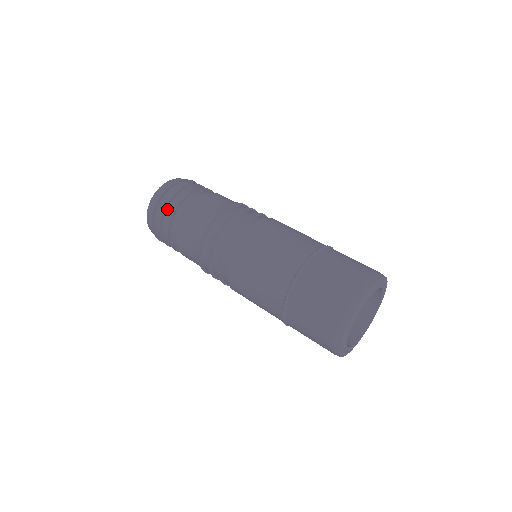
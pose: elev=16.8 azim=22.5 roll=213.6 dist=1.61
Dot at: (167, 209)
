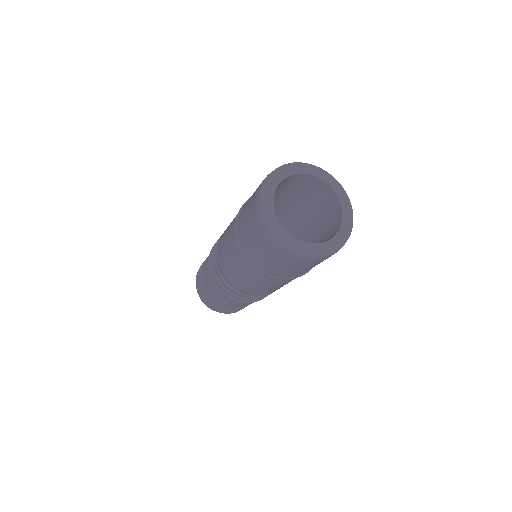
Dot at: (201, 286)
